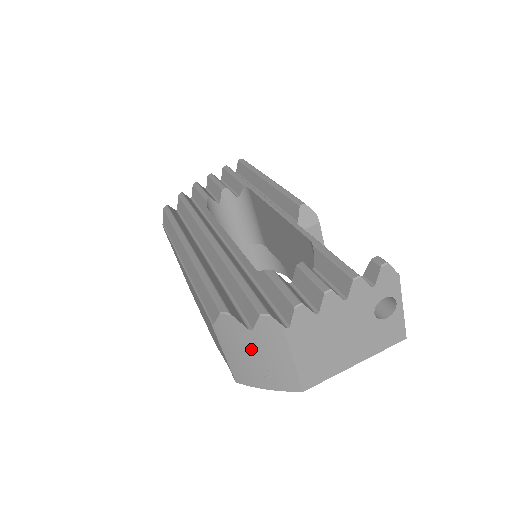
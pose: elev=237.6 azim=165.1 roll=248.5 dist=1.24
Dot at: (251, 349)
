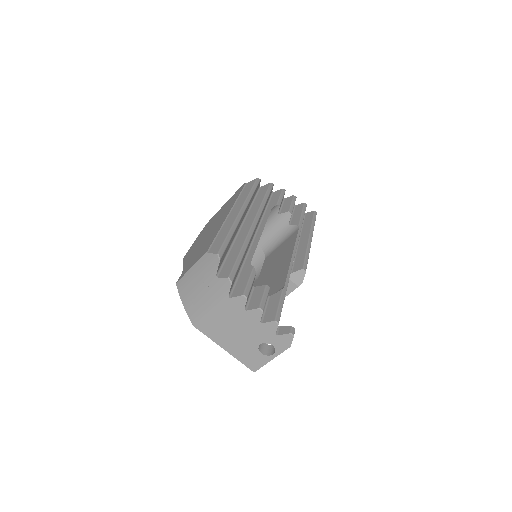
Dot at: (204, 282)
